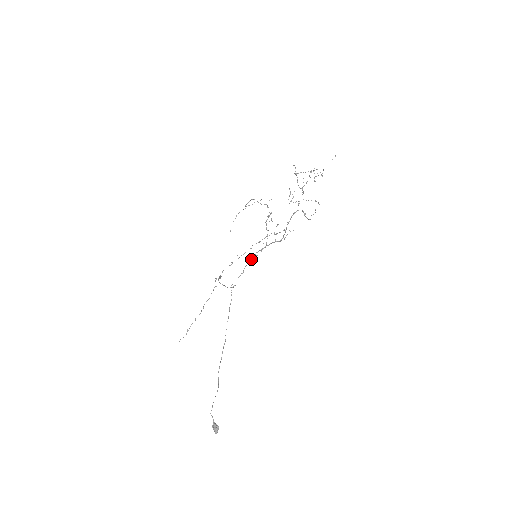
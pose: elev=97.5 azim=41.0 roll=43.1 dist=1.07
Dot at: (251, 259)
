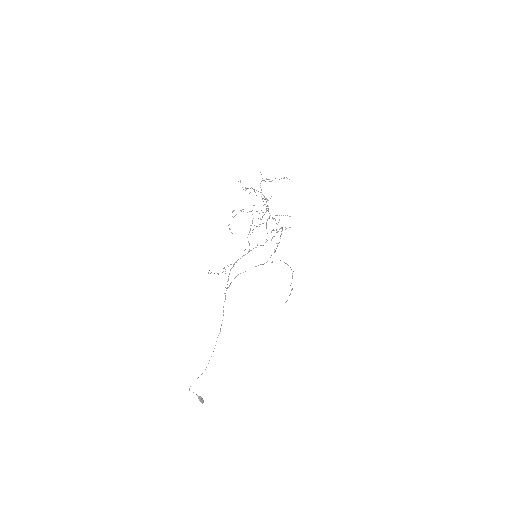
Dot at: occluded
